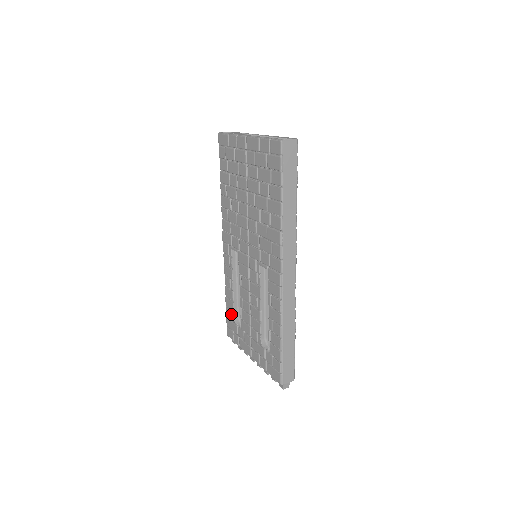
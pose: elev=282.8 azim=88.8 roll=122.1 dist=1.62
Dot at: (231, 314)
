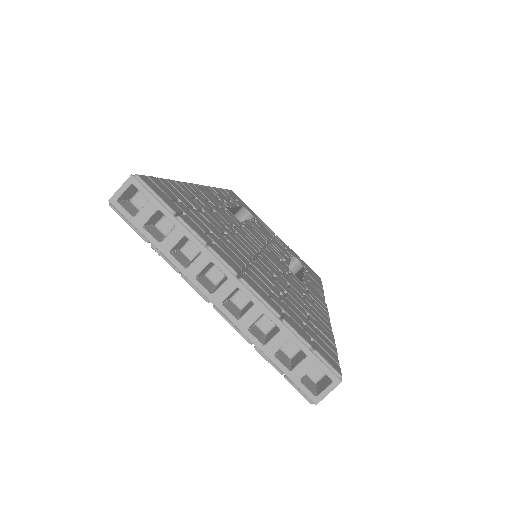
Dot at: occluded
